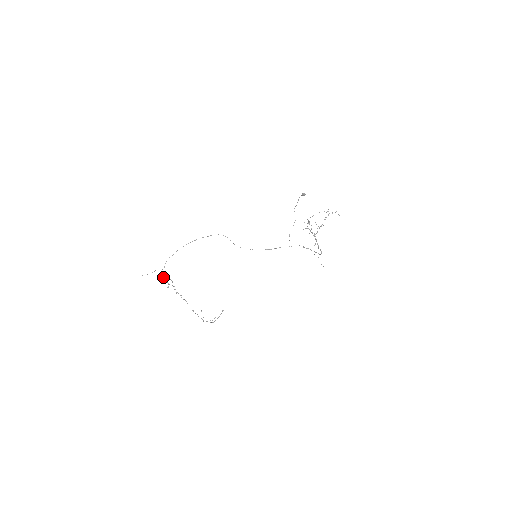
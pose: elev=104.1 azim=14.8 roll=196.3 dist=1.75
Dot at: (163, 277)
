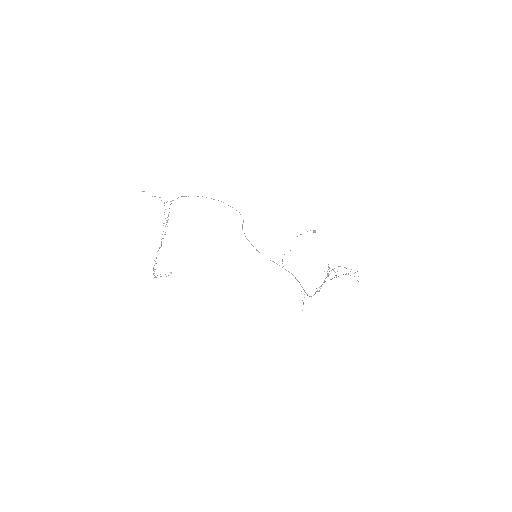
Dot at: occluded
